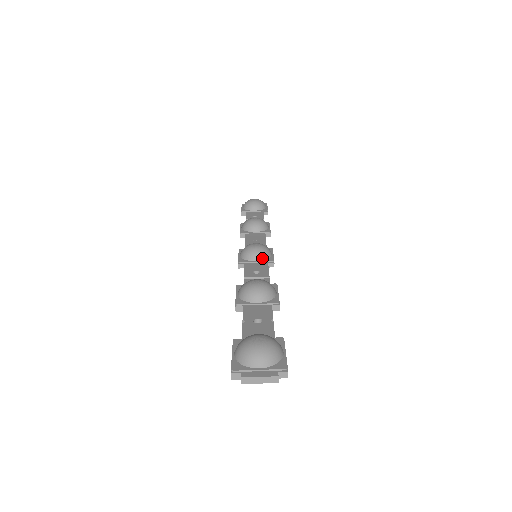
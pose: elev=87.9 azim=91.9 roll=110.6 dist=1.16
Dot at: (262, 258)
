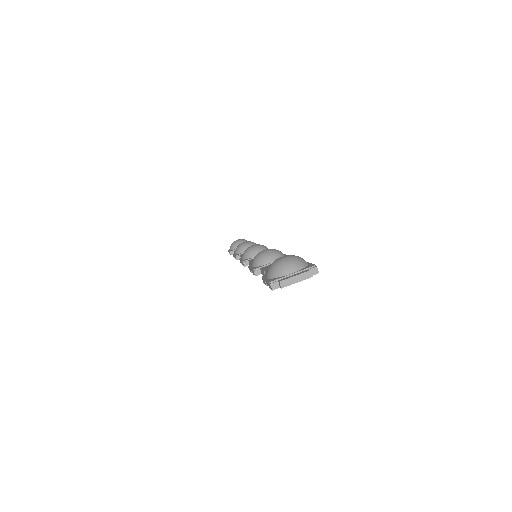
Dot at: occluded
